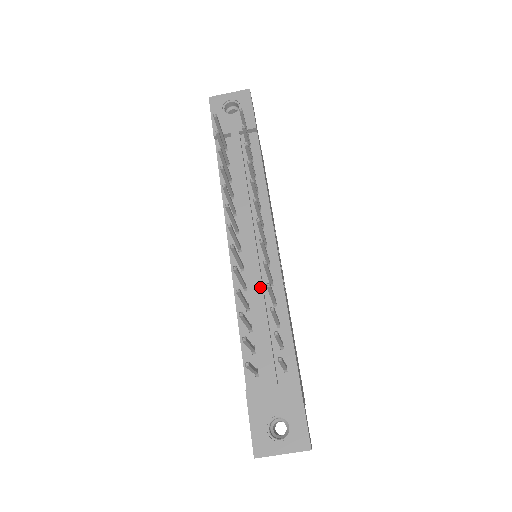
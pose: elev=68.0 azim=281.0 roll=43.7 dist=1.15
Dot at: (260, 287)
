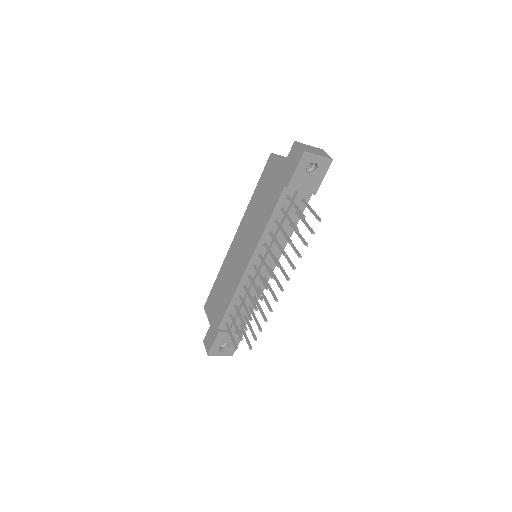
Dot at: (253, 292)
